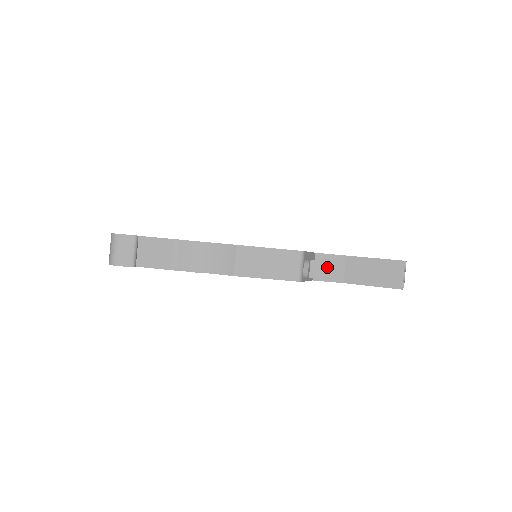
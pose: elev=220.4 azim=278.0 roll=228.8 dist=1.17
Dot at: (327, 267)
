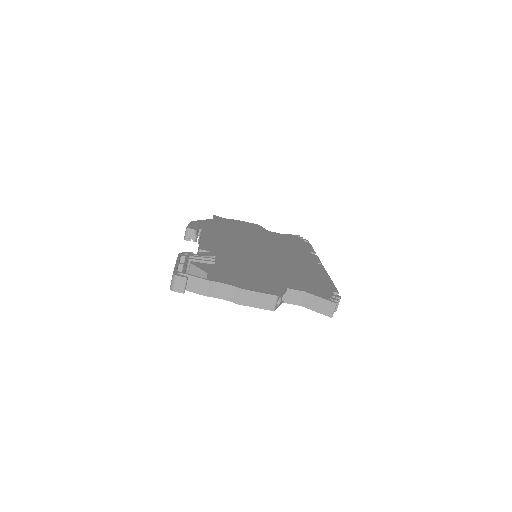
Dot at: (293, 297)
